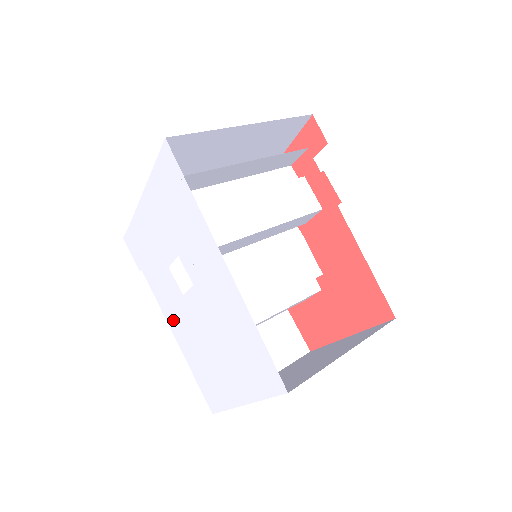
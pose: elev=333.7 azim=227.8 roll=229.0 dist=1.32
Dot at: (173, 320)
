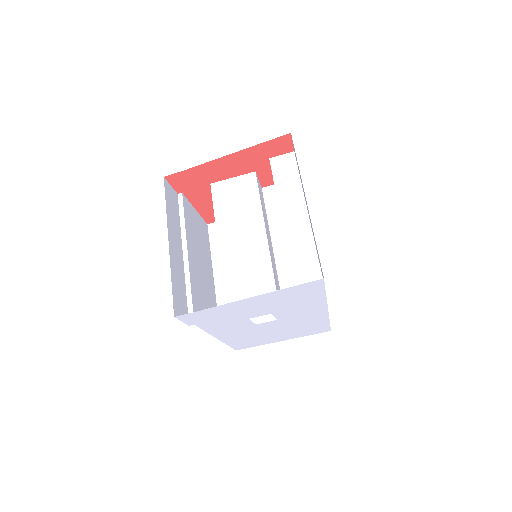
Dot at: (225, 334)
